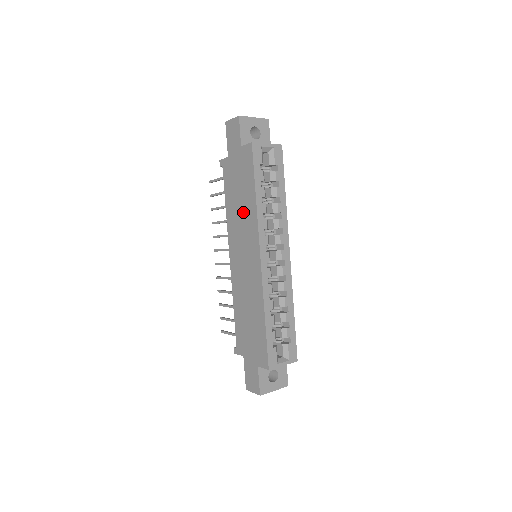
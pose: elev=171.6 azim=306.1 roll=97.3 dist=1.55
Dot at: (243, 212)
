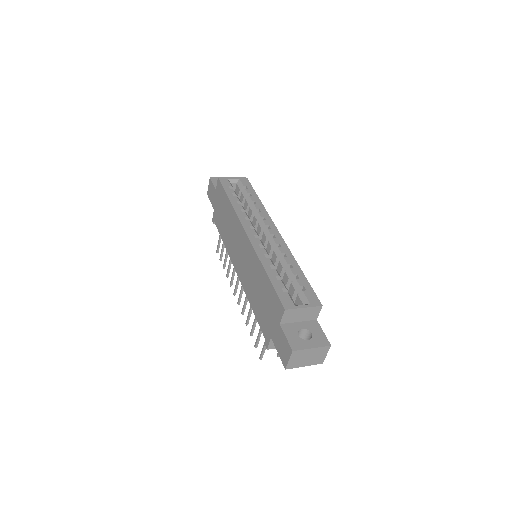
Dot at: (229, 224)
